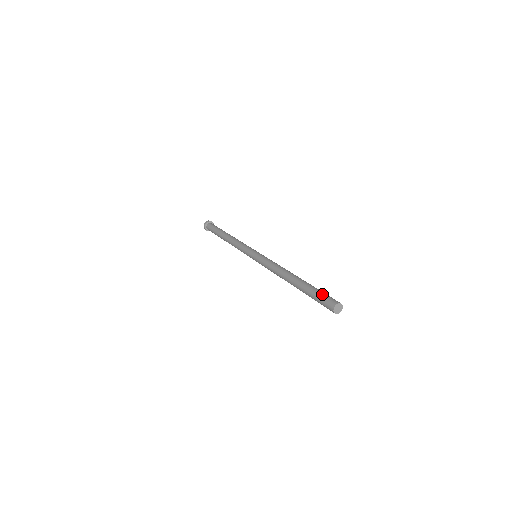
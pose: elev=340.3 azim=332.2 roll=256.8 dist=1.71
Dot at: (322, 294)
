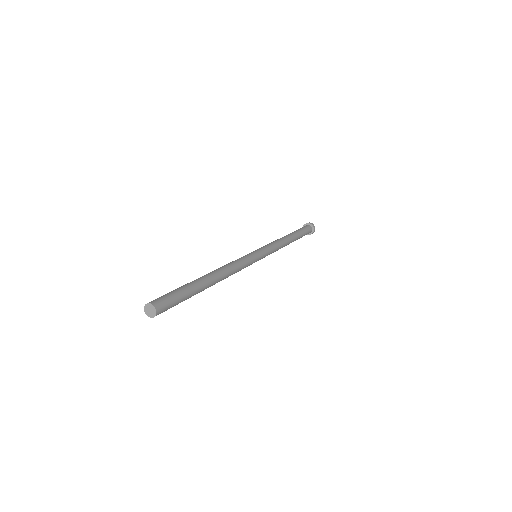
Dot at: (169, 292)
